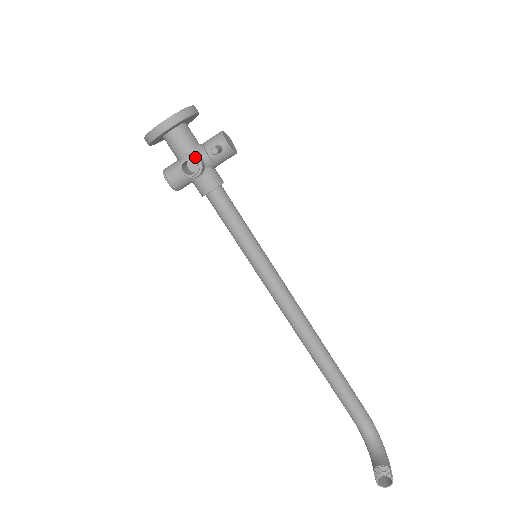
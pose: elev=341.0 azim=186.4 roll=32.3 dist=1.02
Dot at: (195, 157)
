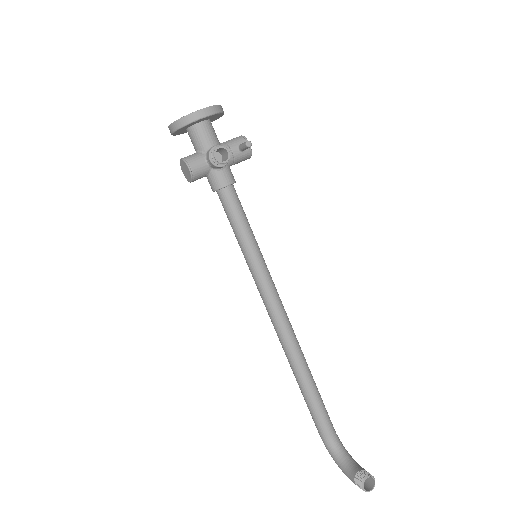
Dot at: (225, 148)
